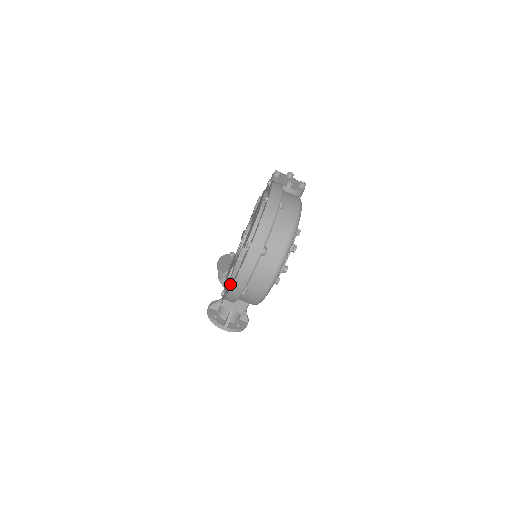
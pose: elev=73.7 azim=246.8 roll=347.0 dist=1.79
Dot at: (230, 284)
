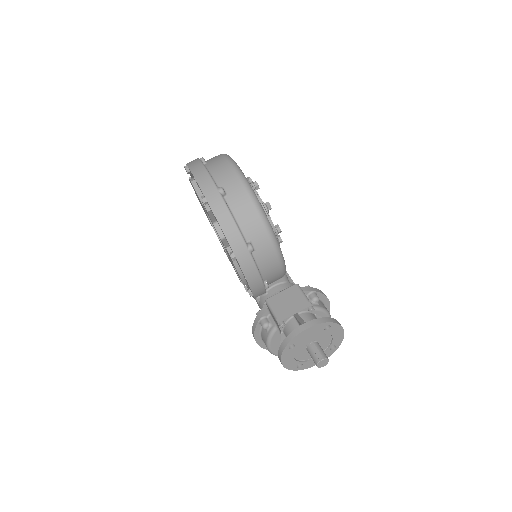
Dot at: (202, 197)
